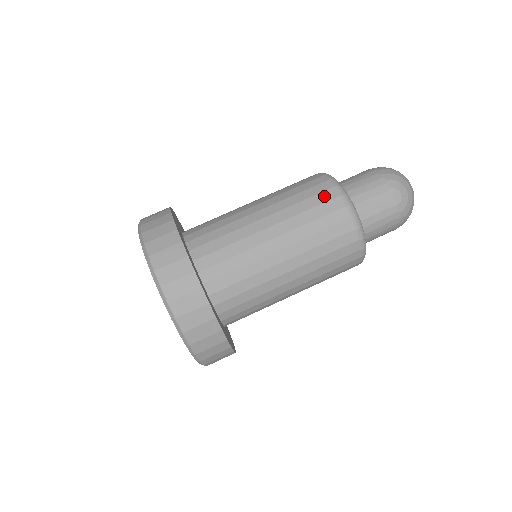
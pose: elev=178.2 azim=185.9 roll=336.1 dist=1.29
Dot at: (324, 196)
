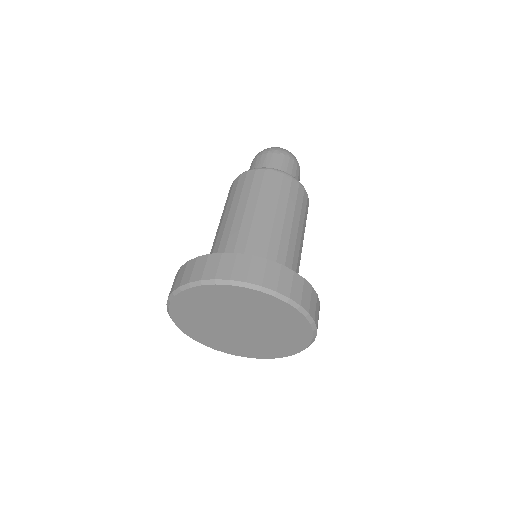
Dot at: (286, 183)
